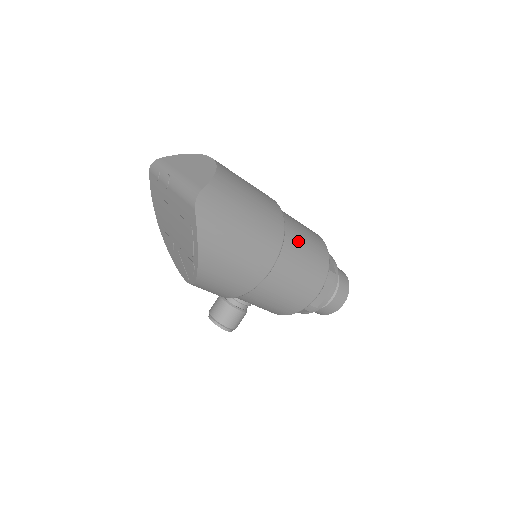
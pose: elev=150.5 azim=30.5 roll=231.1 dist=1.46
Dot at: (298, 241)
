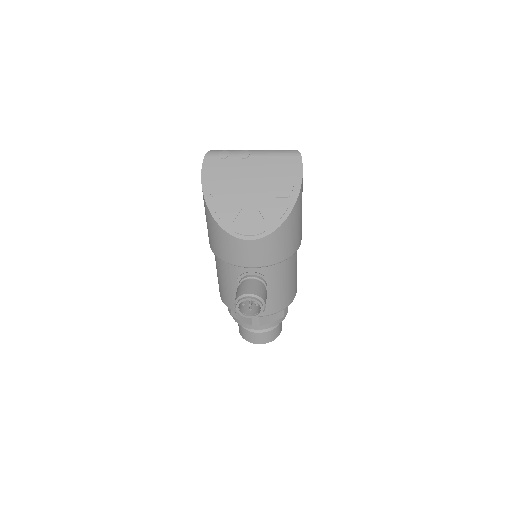
Dot at: occluded
